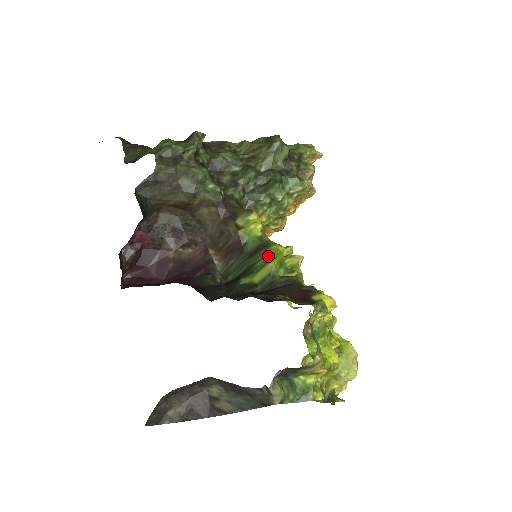
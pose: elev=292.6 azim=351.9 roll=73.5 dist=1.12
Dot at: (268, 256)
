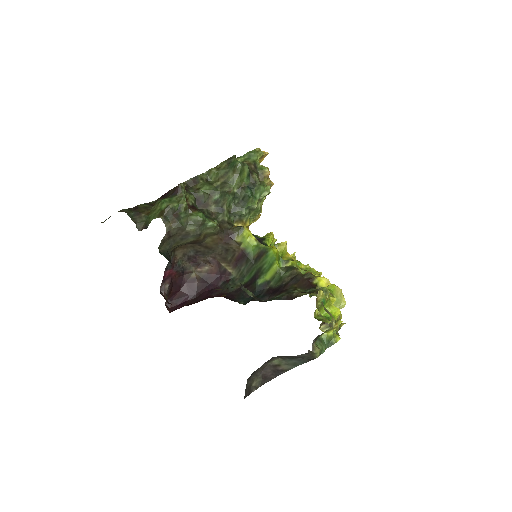
Dot at: (270, 260)
